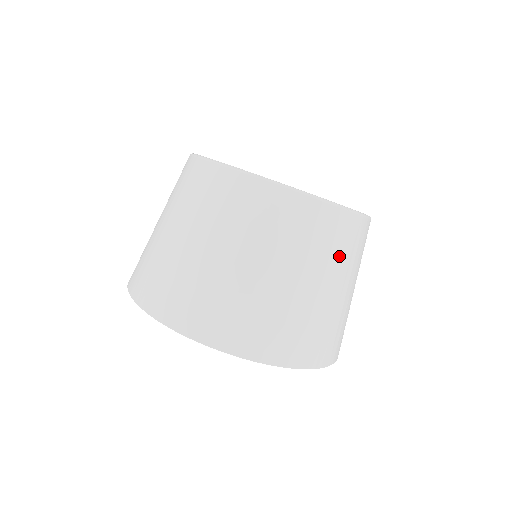
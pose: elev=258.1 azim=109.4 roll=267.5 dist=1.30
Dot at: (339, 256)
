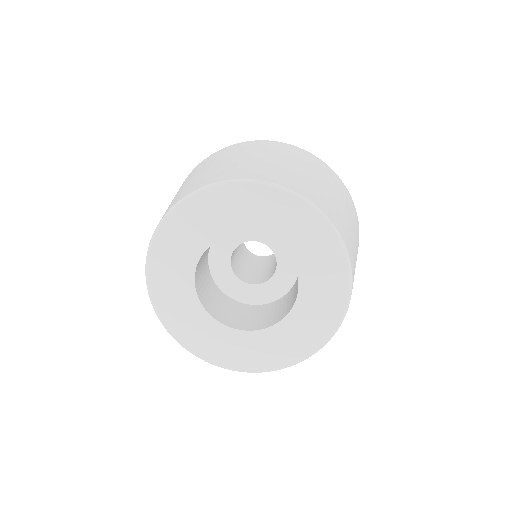
Dot at: occluded
